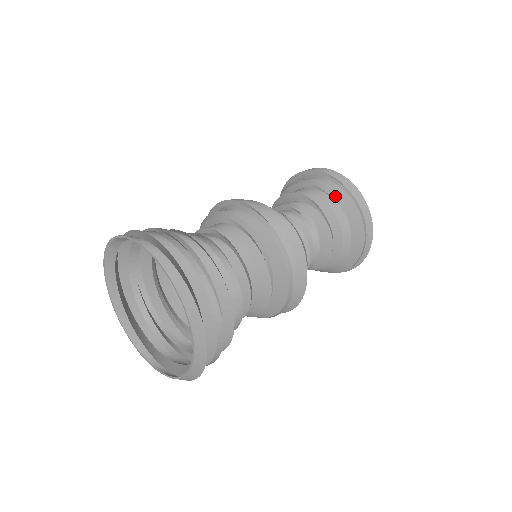
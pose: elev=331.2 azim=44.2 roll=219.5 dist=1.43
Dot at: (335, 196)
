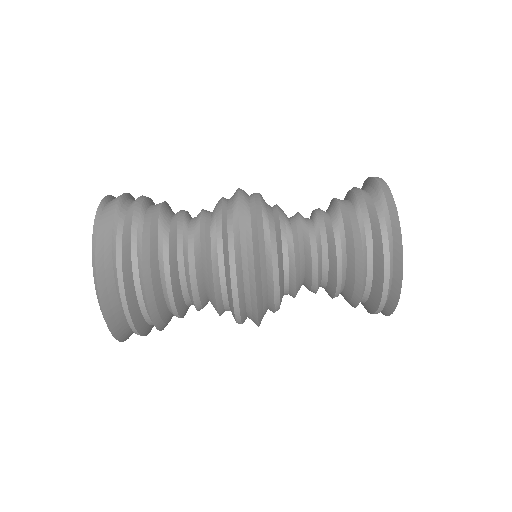
Dot at: (370, 231)
